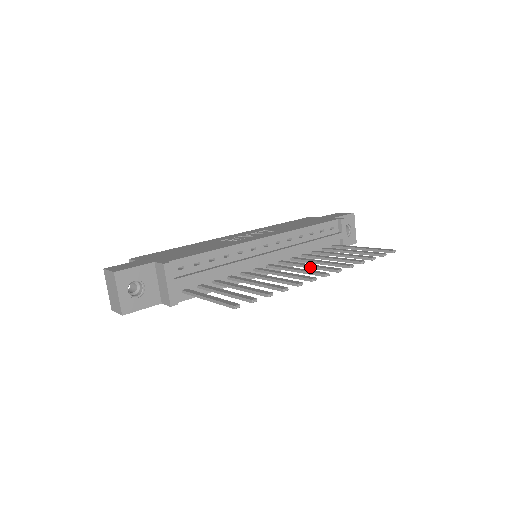
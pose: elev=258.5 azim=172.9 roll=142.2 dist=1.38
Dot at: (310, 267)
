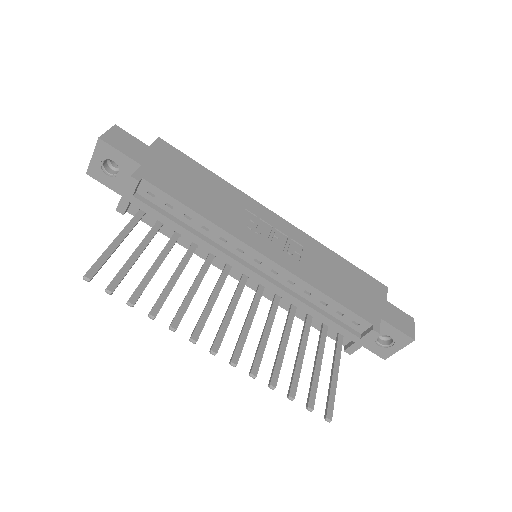
Dot at: (244, 325)
